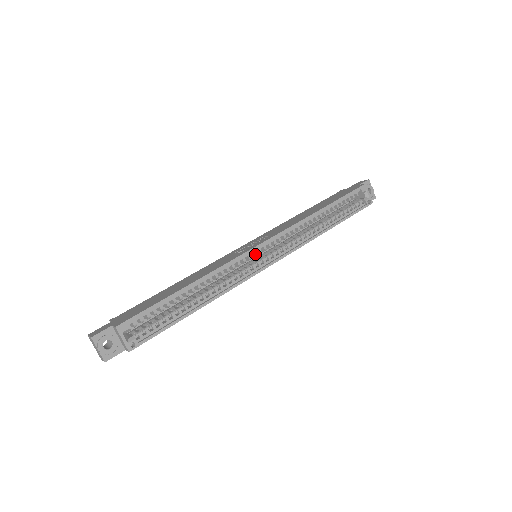
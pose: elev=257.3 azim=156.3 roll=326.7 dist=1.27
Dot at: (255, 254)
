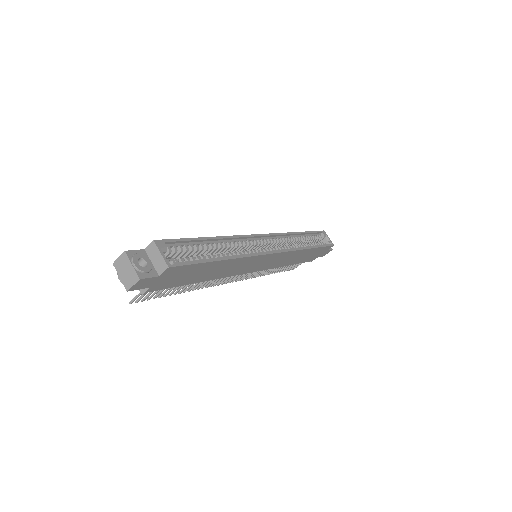
Dot at: (260, 241)
